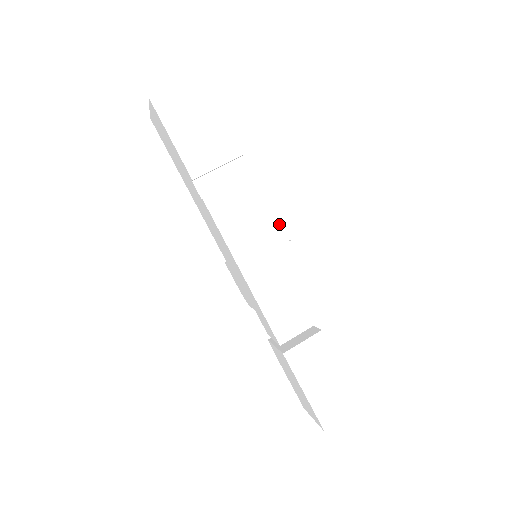
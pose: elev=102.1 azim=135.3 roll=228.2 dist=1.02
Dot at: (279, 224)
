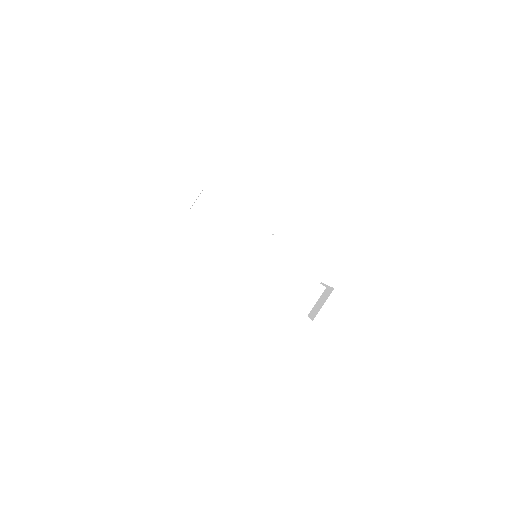
Dot at: (258, 227)
